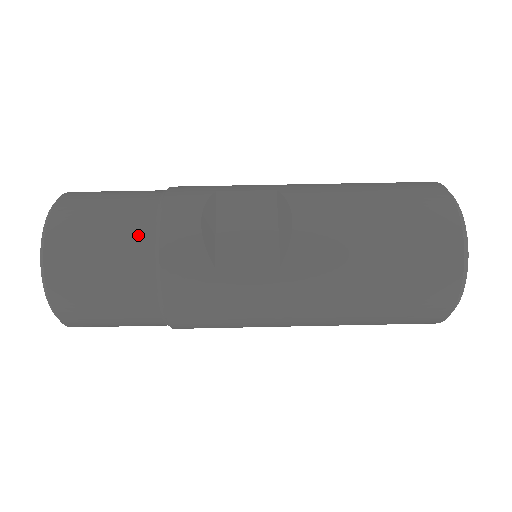
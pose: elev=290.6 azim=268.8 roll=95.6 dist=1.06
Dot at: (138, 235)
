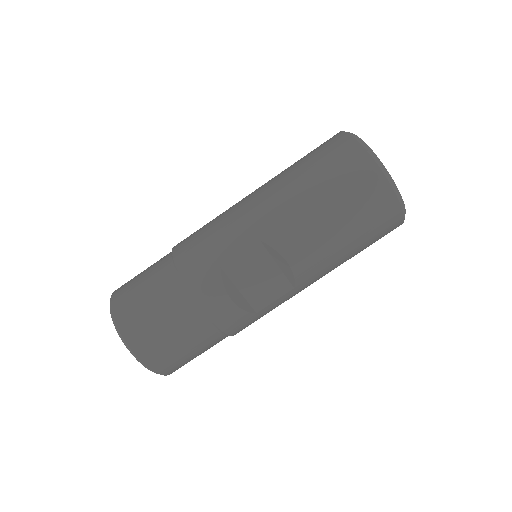
Dot at: (199, 330)
